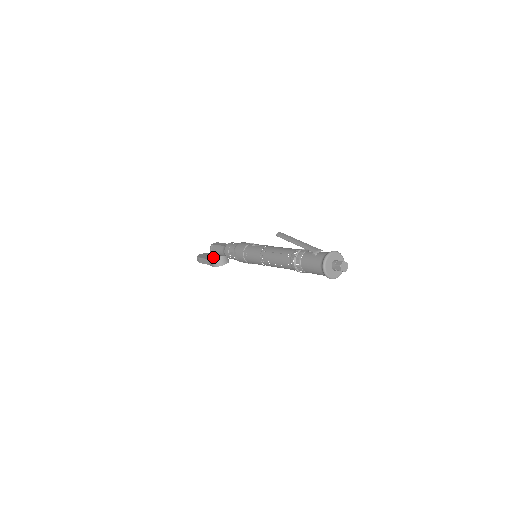
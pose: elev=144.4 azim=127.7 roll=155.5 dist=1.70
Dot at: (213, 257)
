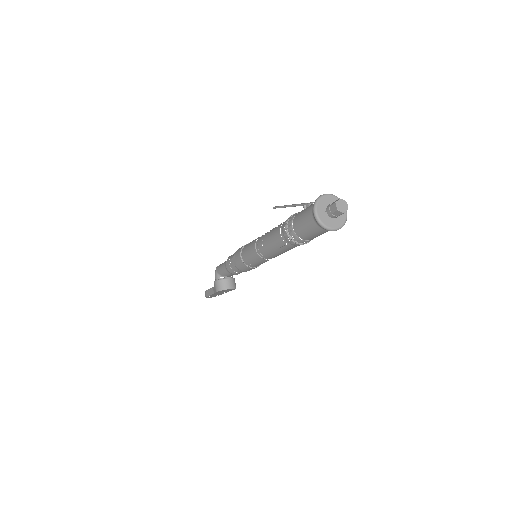
Dot at: (217, 279)
